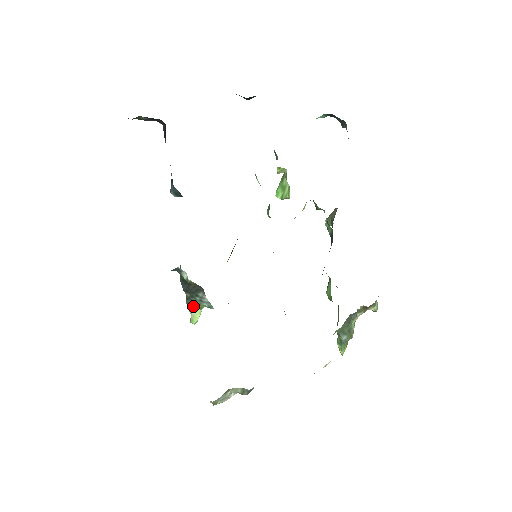
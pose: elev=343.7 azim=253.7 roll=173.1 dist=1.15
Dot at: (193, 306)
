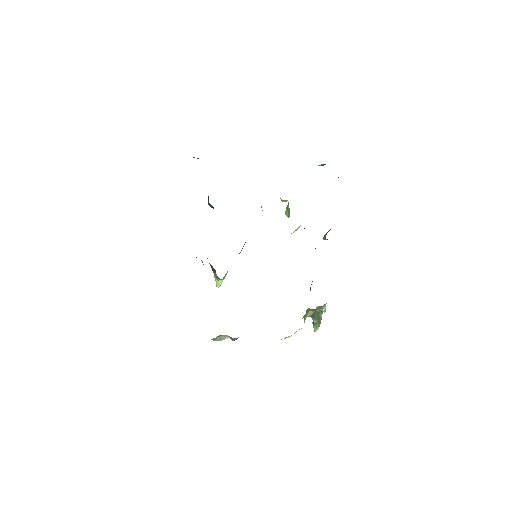
Dot at: occluded
